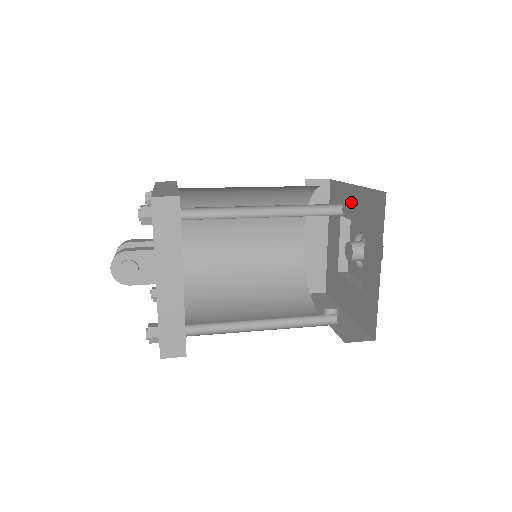
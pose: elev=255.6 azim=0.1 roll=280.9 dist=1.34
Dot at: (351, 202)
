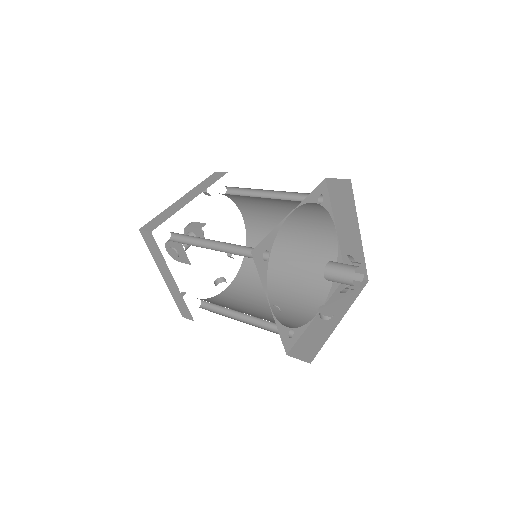
Dot at: occluded
